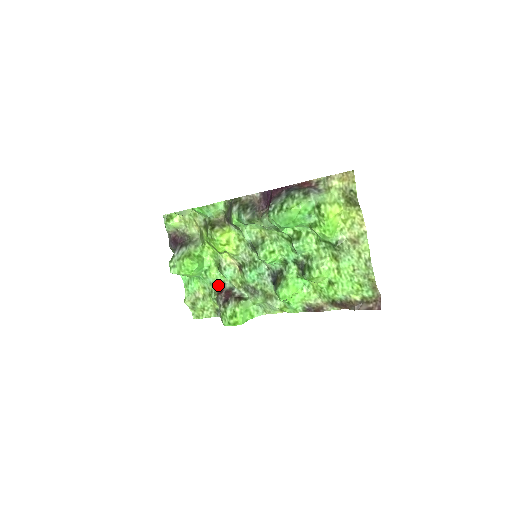
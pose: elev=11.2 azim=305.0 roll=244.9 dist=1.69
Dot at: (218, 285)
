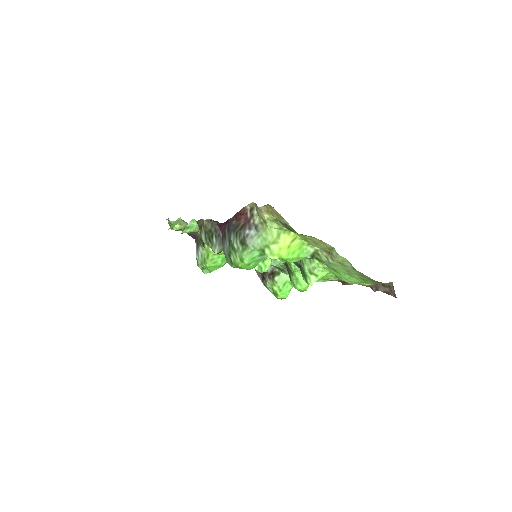
Dot at: occluded
